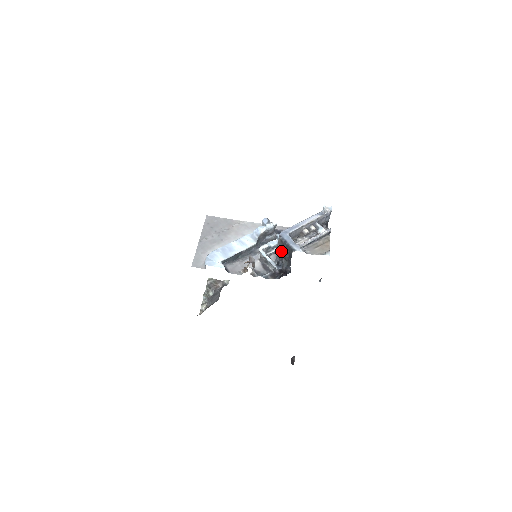
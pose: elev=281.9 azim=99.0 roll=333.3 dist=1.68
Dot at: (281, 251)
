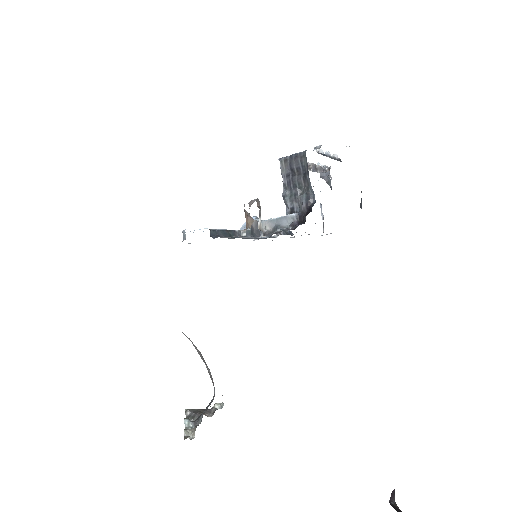
Dot at: (290, 180)
